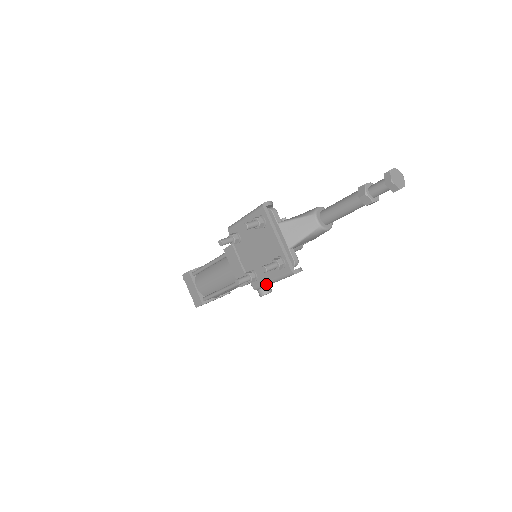
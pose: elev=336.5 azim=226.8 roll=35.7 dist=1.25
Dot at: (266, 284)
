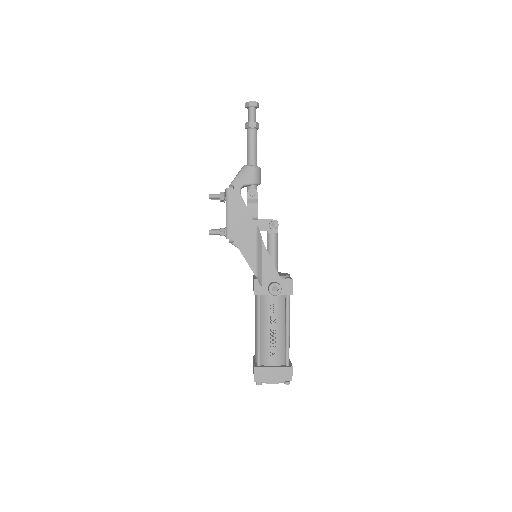
Dot at: (226, 222)
